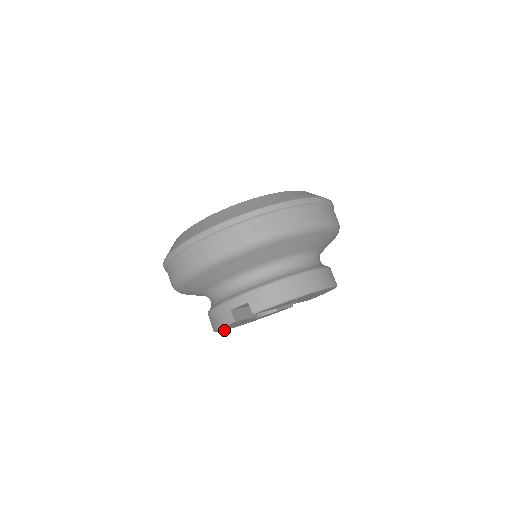
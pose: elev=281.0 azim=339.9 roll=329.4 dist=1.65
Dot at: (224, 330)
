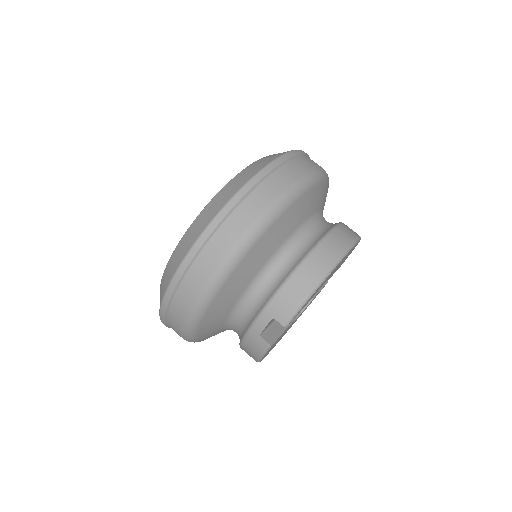
Dot at: occluded
